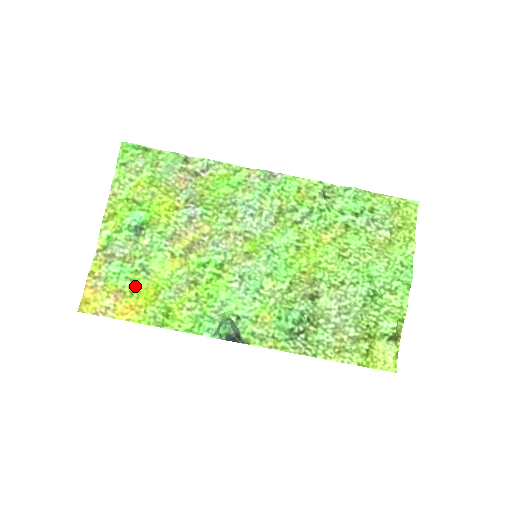
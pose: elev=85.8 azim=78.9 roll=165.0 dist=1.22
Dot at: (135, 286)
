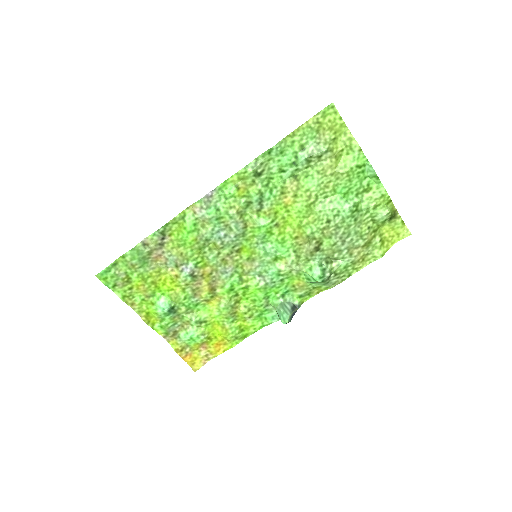
Dot at: (207, 334)
